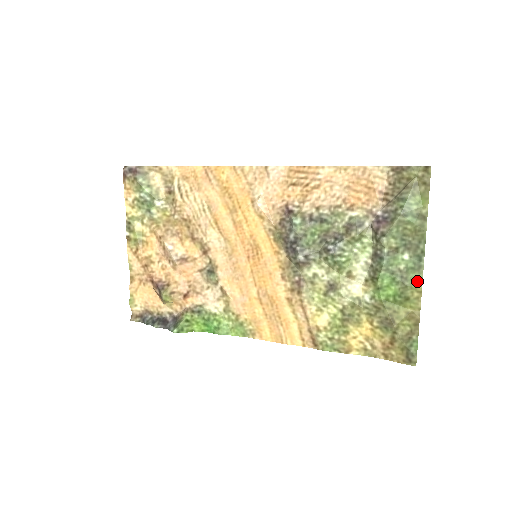
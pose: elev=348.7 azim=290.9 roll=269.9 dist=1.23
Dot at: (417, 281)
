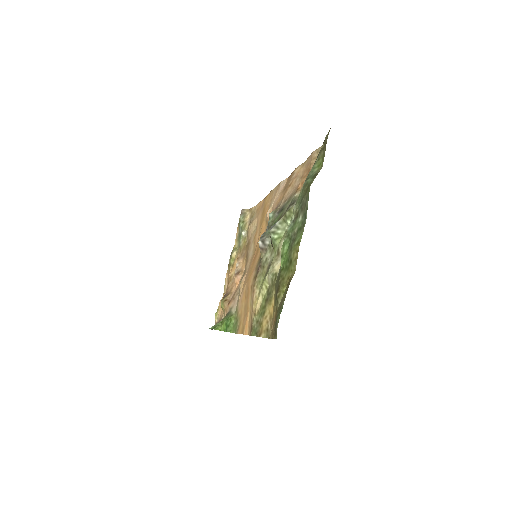
Dot at: (298, 240)
